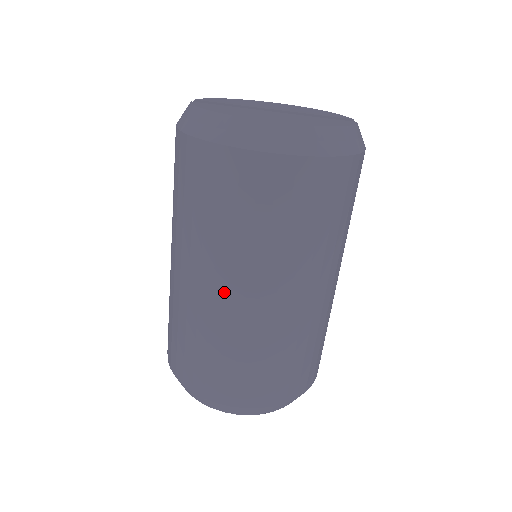
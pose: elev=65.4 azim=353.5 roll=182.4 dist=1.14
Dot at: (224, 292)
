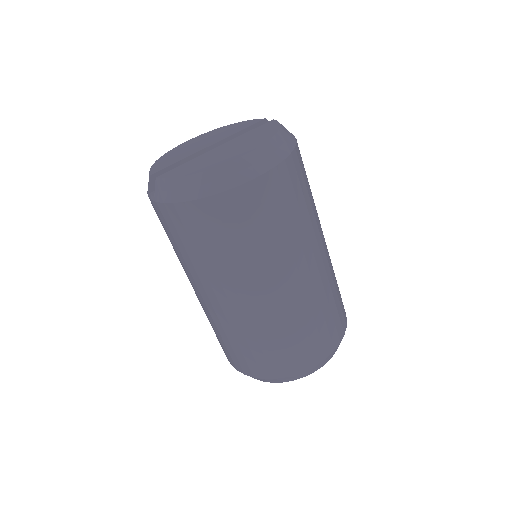
Dot at: (275, 291)
